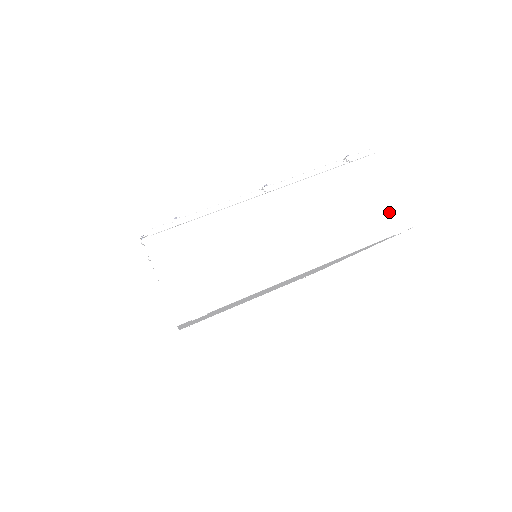
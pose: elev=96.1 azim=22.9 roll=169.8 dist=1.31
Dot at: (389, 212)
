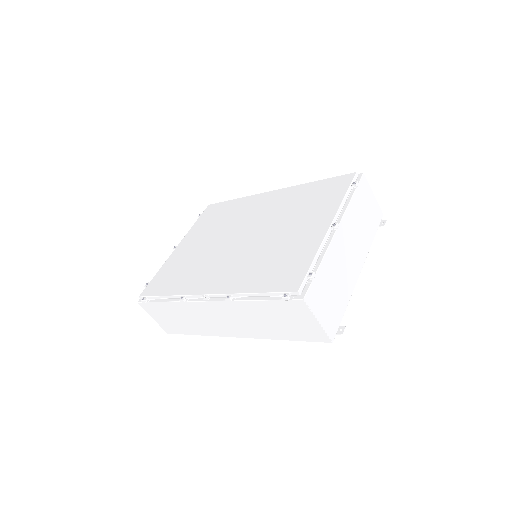
Dot at: (375, 212)
